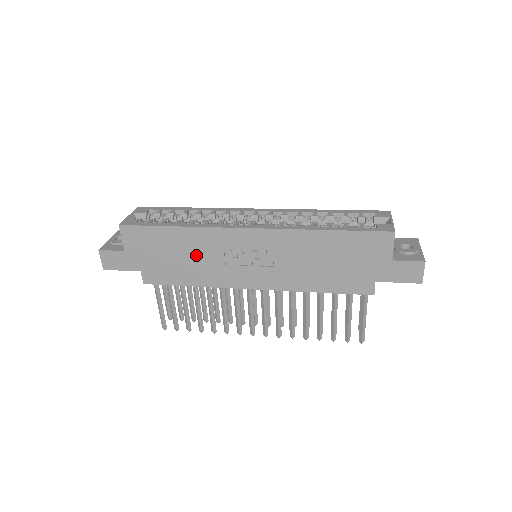
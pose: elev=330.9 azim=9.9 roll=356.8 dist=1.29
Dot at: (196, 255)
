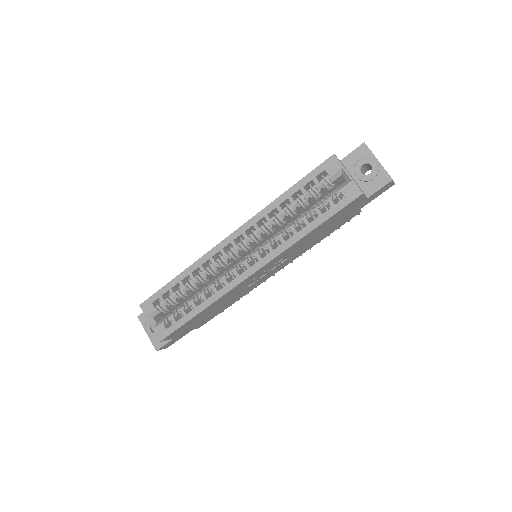
Dot at: (224, 302)
